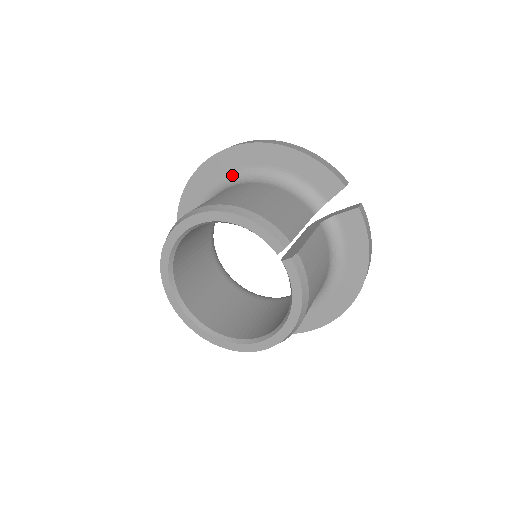
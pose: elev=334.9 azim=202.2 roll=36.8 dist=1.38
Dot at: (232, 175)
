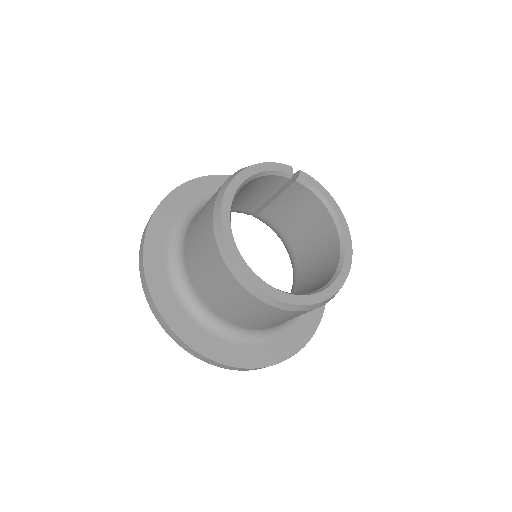
Dot at: (175, 229)
